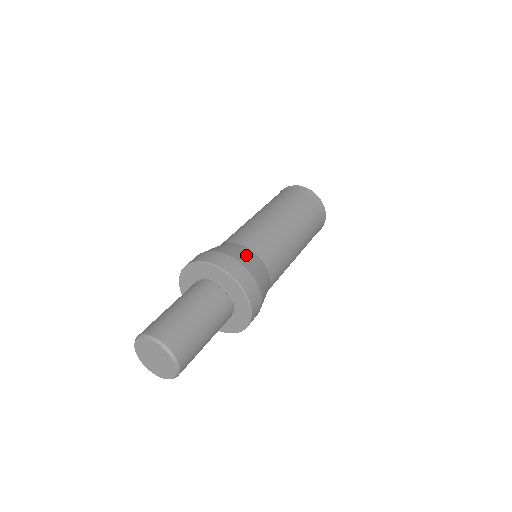
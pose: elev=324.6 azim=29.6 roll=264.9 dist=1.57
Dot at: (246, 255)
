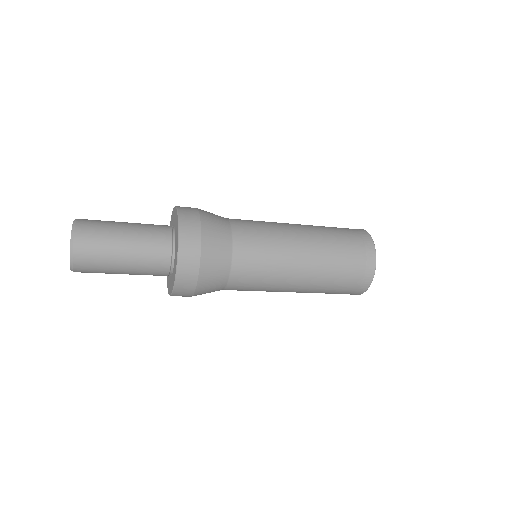
Dot at: (218, 225)
